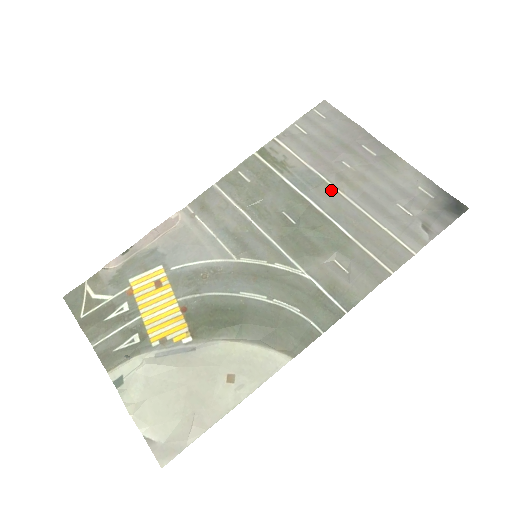
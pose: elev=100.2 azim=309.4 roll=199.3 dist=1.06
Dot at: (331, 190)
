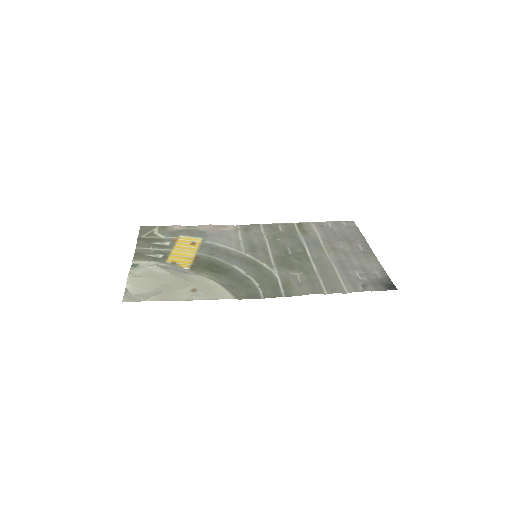
Dot at: (323, 251)
